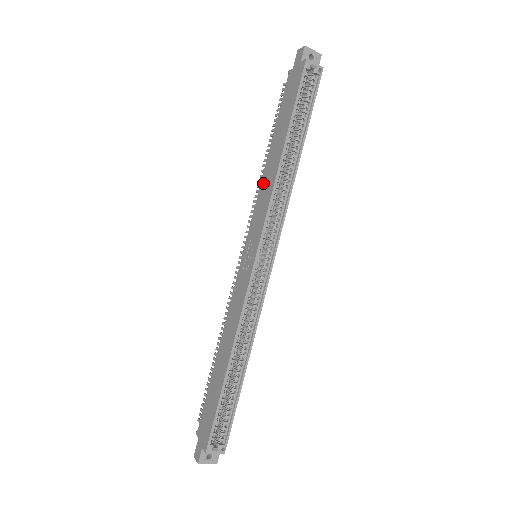
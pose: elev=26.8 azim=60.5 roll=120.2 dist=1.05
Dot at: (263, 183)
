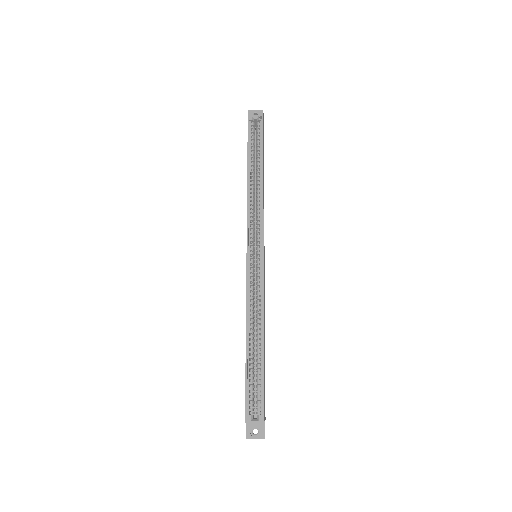
Dot at: occluded
